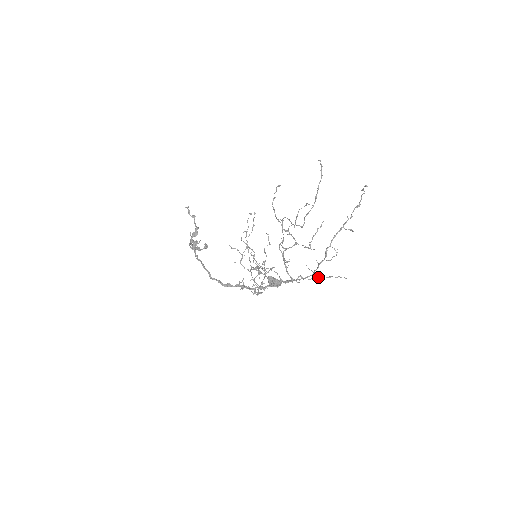
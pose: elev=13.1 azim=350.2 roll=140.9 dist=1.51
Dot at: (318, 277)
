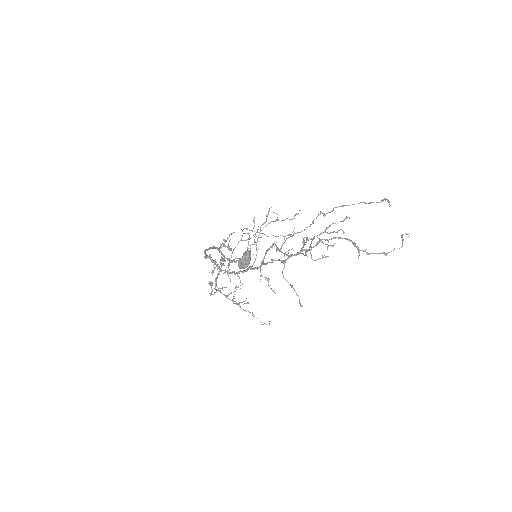
Dot at: occluded
